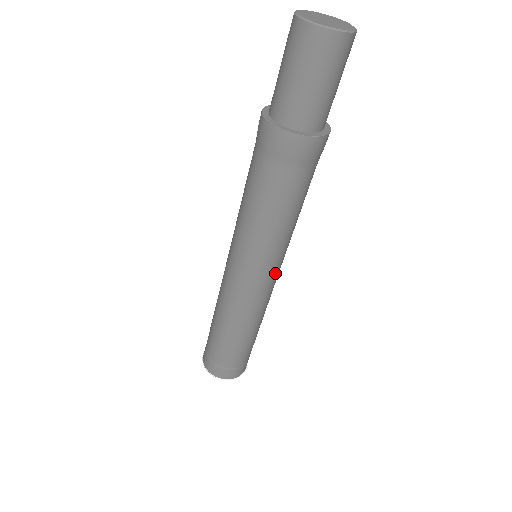
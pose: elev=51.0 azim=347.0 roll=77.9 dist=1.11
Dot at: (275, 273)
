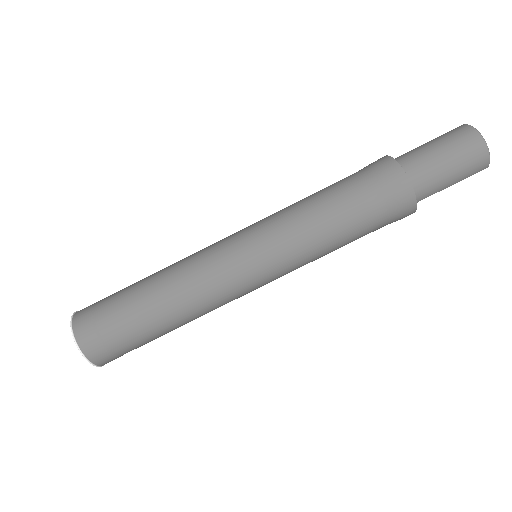
Dot at: (261, 274)
